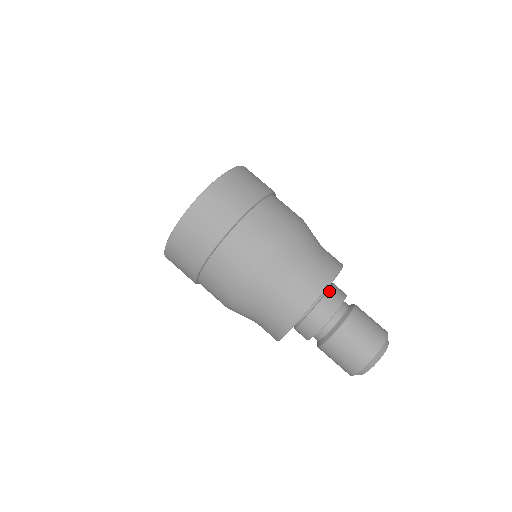
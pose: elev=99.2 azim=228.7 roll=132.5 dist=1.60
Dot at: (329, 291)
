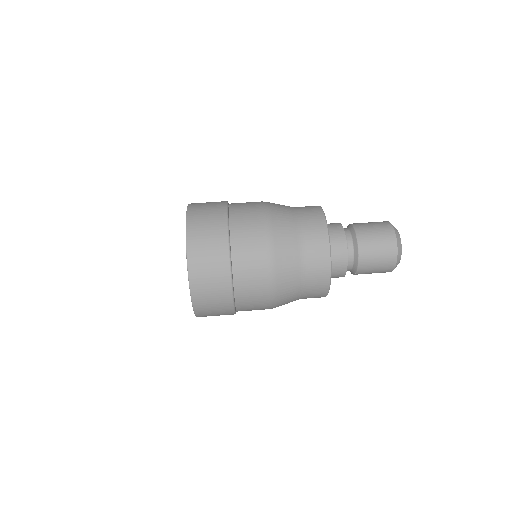
Dot at: occluded
